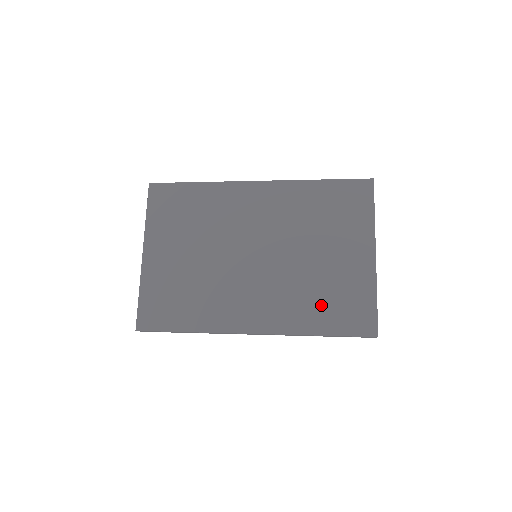
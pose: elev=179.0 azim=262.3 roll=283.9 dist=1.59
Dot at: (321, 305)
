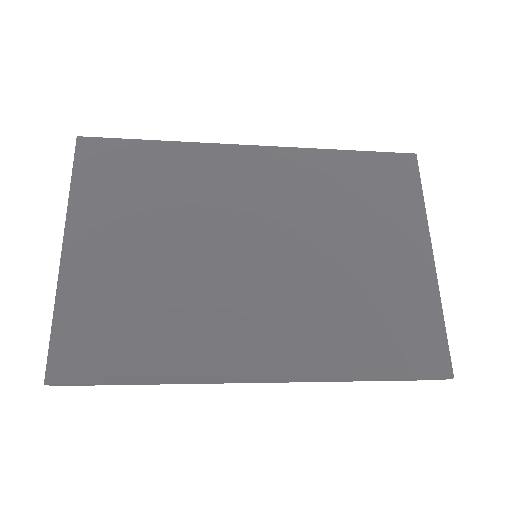
Dot at: (366, 330)
